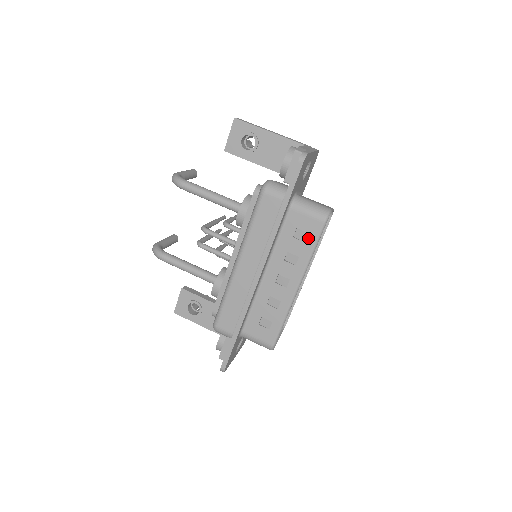
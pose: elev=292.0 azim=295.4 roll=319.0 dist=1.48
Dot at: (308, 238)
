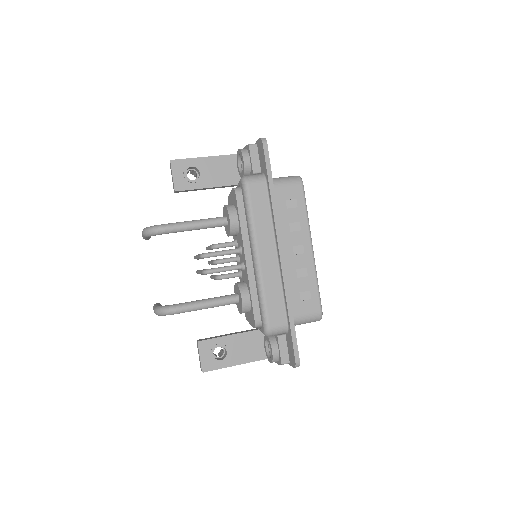
Dot at: (298, 203)
